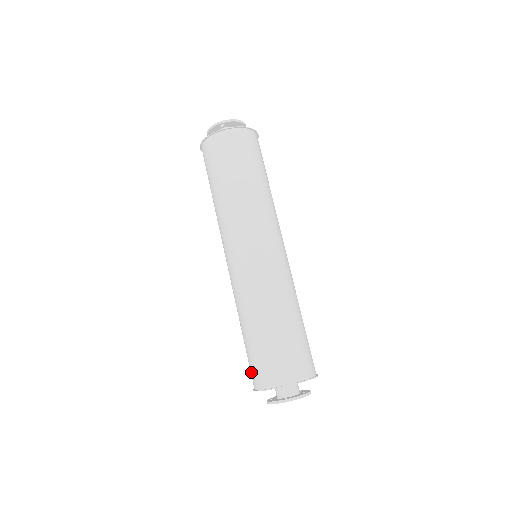
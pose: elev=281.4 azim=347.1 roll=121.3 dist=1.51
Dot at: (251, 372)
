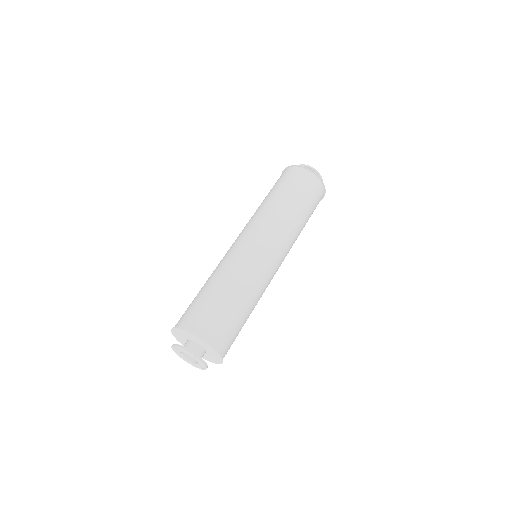
Dot at: (189, 315)
